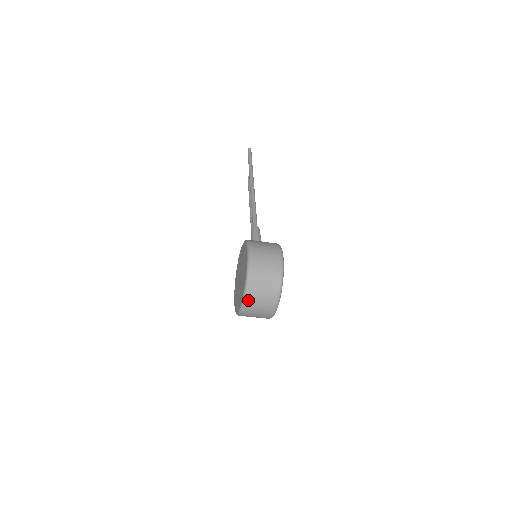
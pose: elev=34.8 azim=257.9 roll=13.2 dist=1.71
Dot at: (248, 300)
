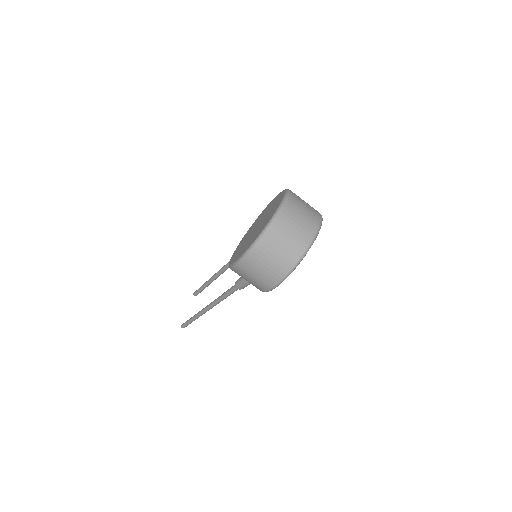
Dot at: (289, 203)
